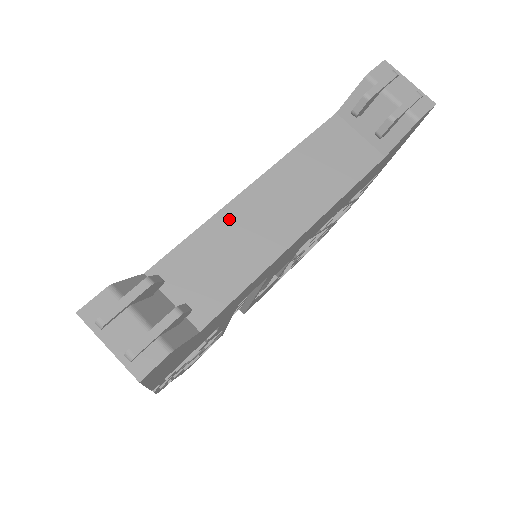
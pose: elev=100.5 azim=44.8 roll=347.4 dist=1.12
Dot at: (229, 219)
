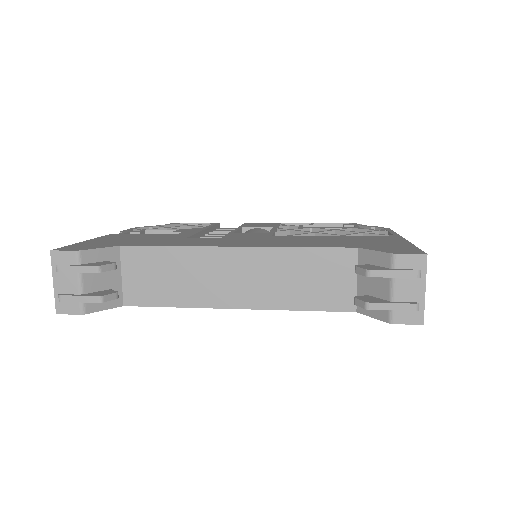
Dot at: (199, 257)
